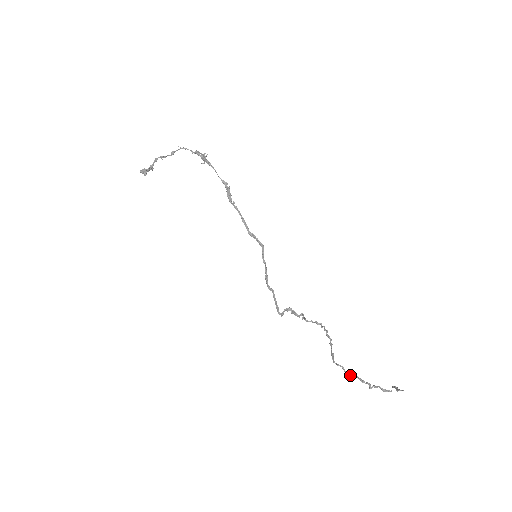
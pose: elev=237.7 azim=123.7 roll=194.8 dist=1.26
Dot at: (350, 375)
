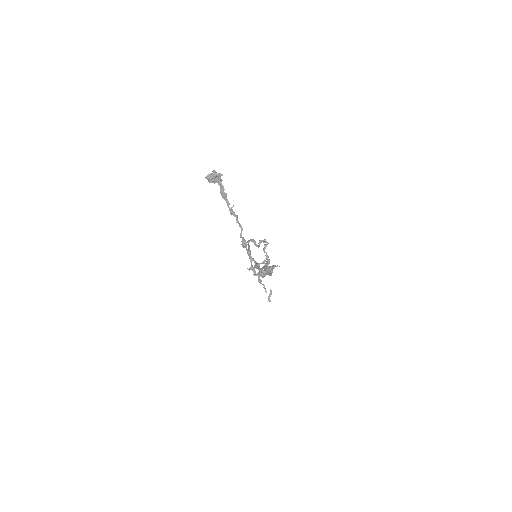
Dot at: (255, 275)
